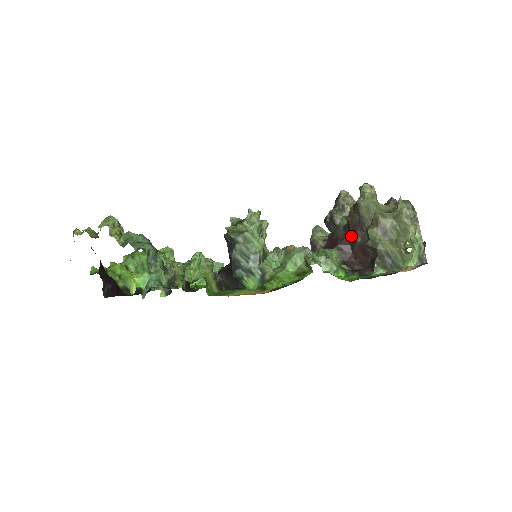
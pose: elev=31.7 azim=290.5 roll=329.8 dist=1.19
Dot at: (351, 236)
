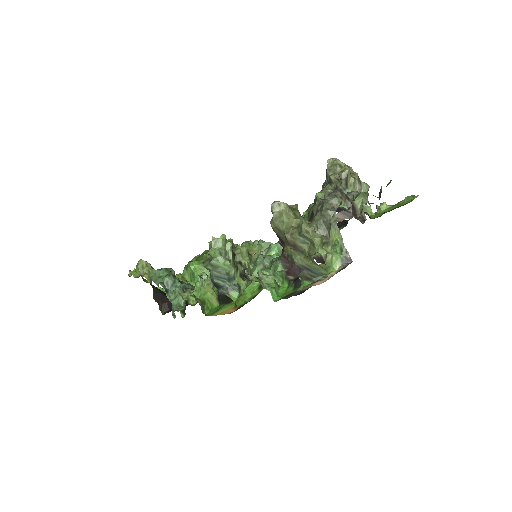
Dot at: occluded
